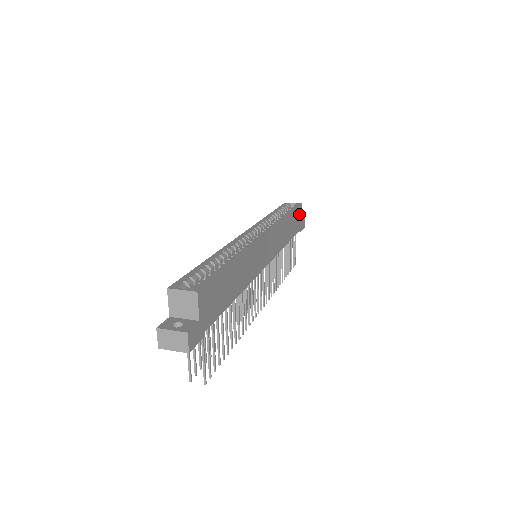
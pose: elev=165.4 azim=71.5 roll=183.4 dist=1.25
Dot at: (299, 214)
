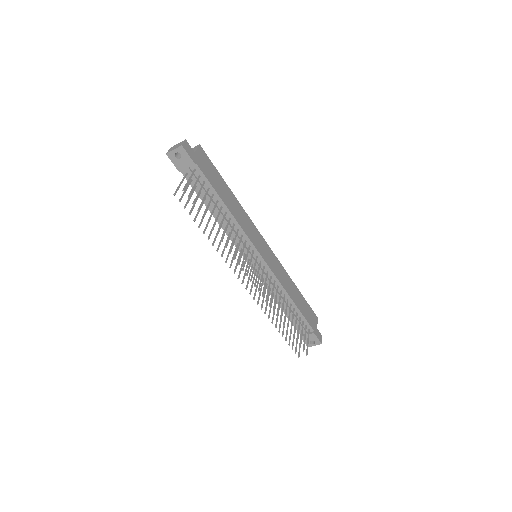
Dot at: (313, 317)
